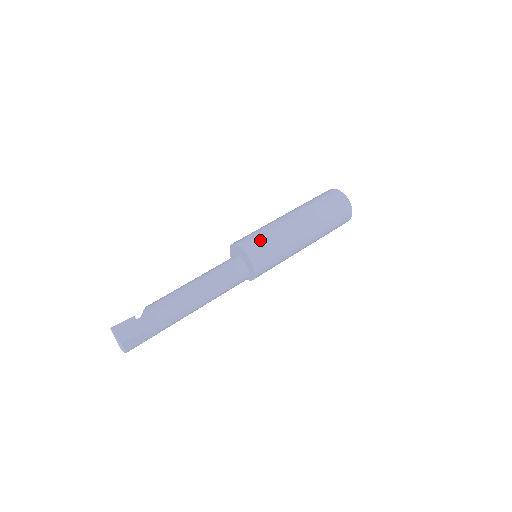
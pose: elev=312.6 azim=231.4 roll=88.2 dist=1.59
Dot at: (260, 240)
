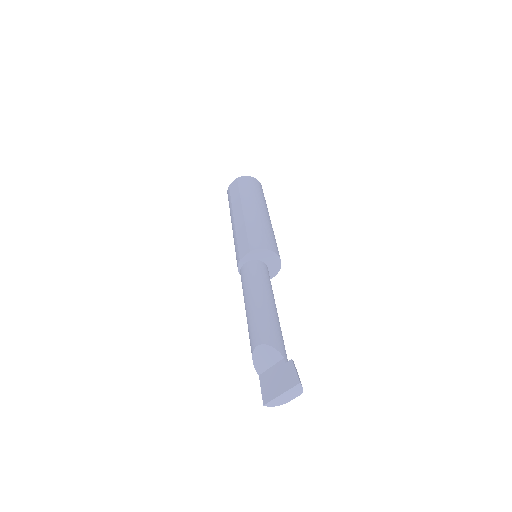
Dot at: (274, 241)
